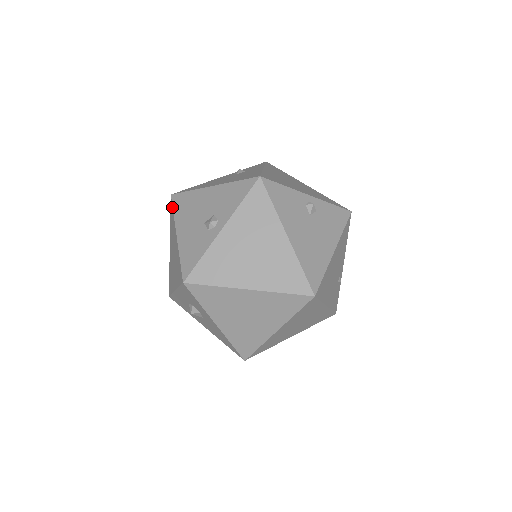
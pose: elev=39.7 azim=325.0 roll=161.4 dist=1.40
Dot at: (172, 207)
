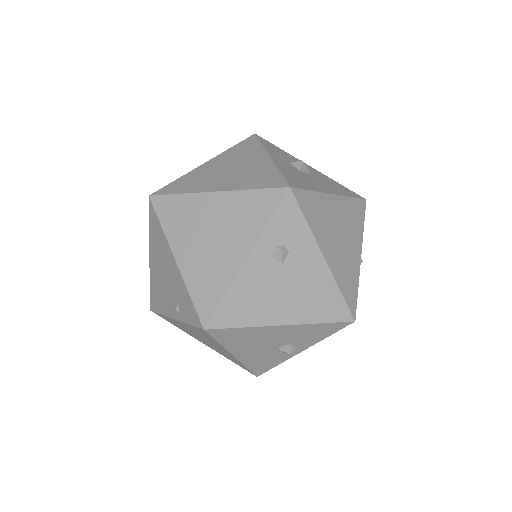
Dot at: (213, 339)
